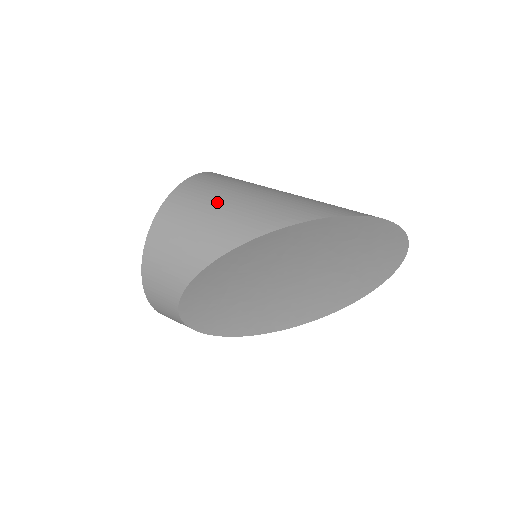
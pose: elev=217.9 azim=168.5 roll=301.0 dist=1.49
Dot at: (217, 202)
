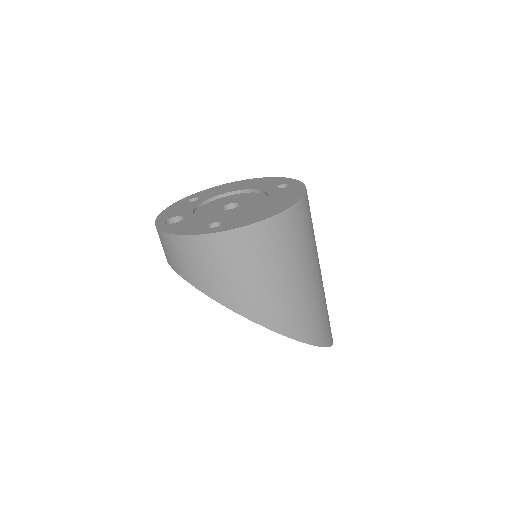
Dot at: (272, 271)
